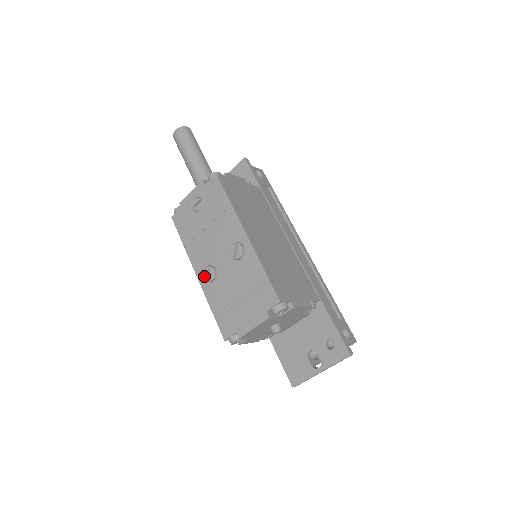
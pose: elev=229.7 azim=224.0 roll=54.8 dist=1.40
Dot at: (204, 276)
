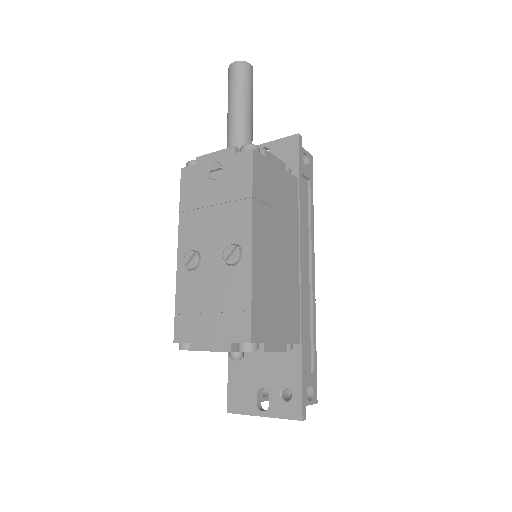
Dot at: (184, 259)
